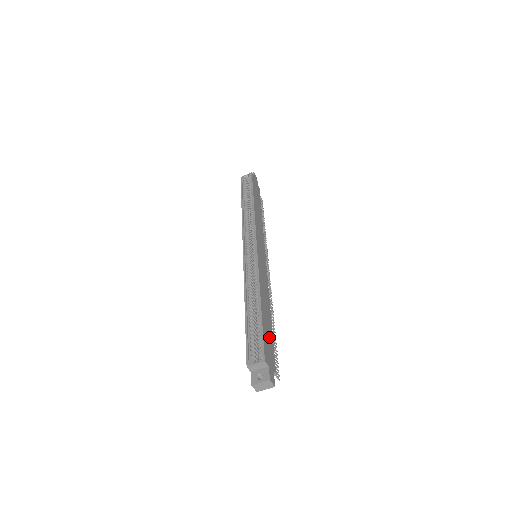
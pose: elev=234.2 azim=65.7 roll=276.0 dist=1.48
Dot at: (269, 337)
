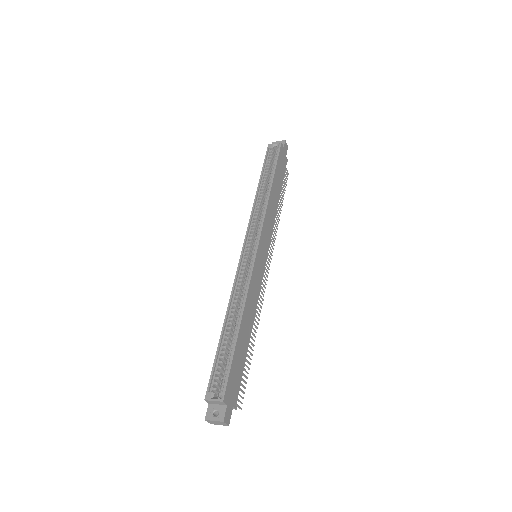
Dot at: (239, 366)
